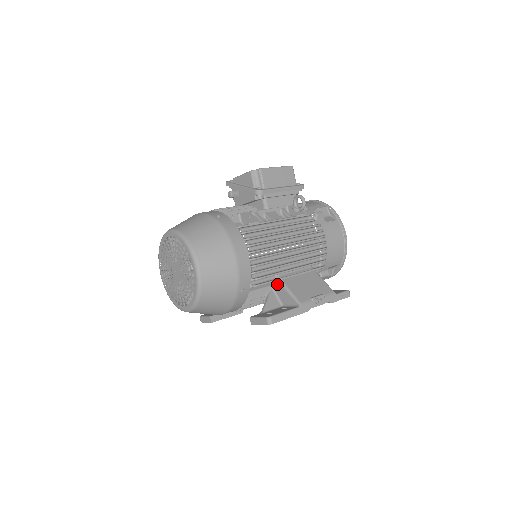
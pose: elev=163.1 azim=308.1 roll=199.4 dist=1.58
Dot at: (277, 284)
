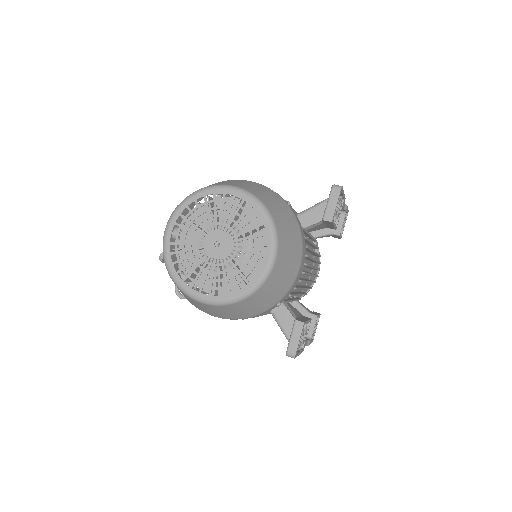
Dot at: (300, 219)
